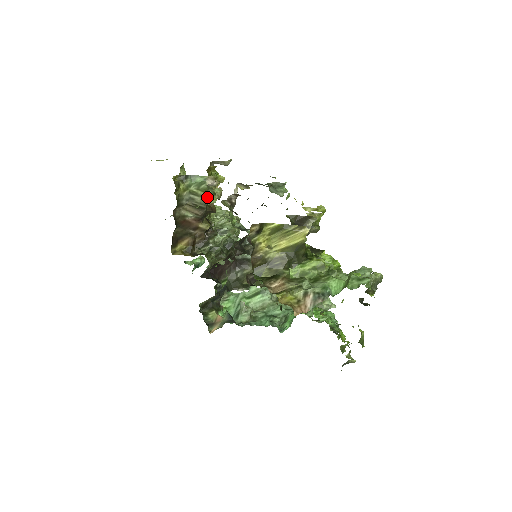
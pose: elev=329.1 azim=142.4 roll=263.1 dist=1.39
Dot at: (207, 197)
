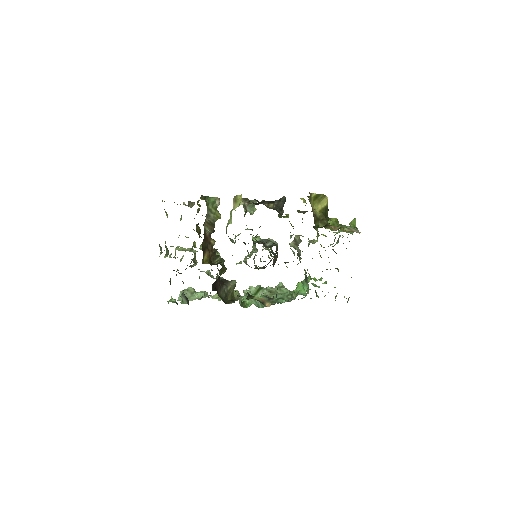
Dot at: (216, 215)
